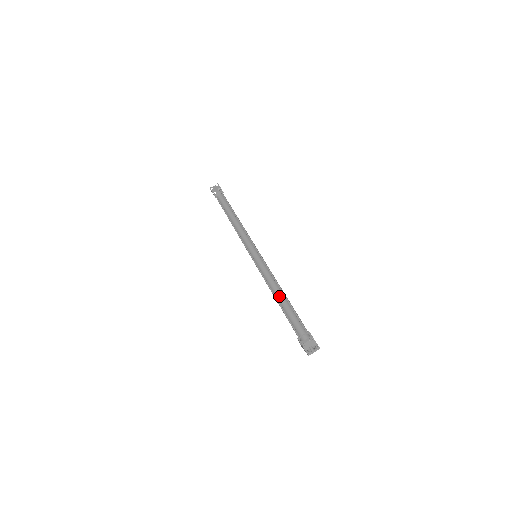
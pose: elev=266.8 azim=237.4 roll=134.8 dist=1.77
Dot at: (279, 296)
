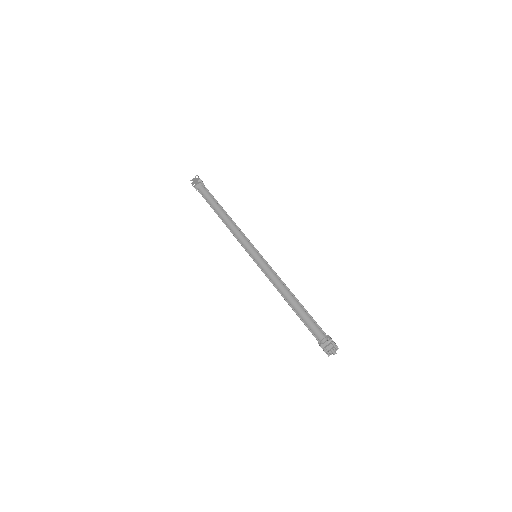
Dot at: (288, 298)
